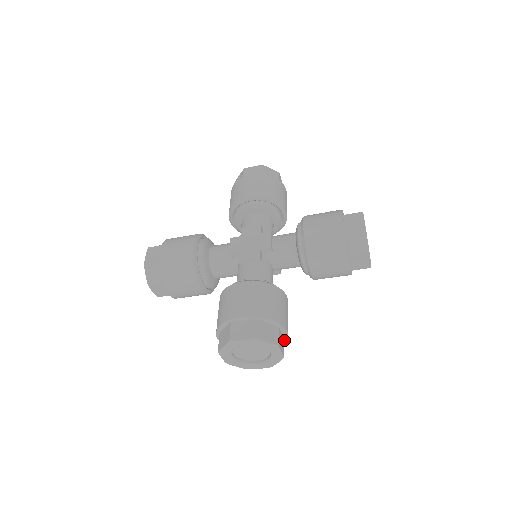
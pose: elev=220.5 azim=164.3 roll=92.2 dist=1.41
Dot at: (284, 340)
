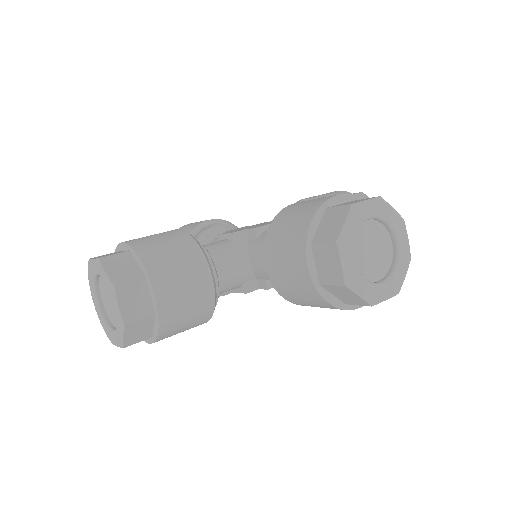
Dot at: (157, 318)
